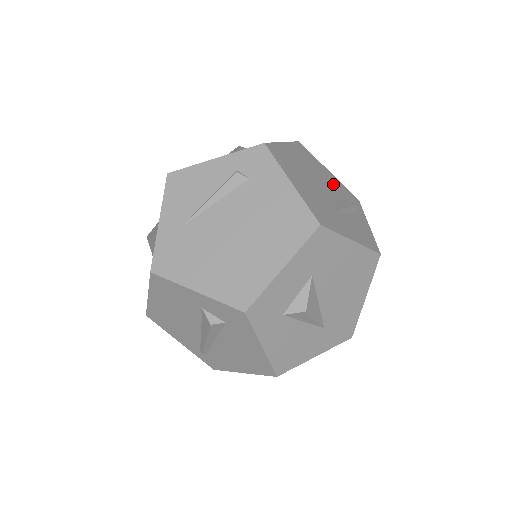
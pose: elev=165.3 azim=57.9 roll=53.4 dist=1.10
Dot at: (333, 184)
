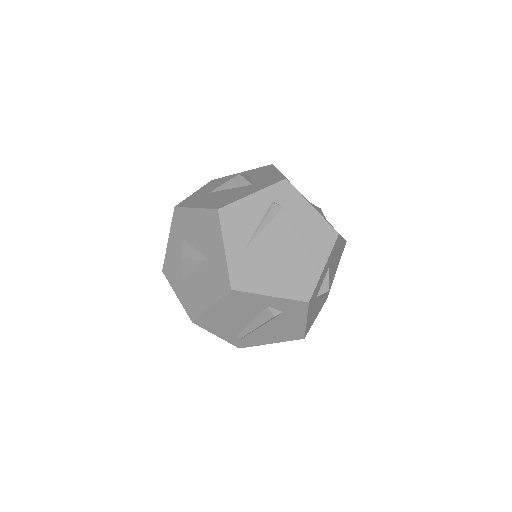
Dot at: occluded
